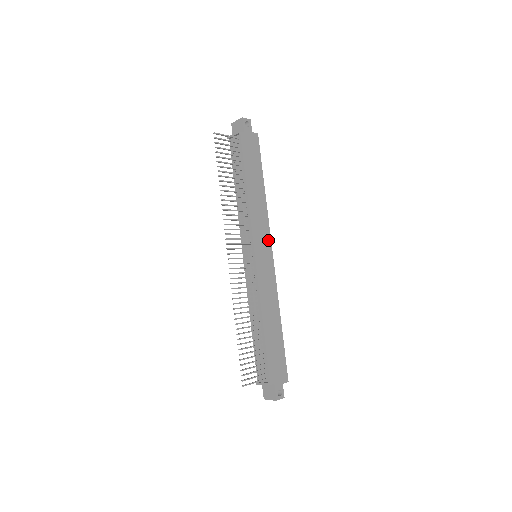
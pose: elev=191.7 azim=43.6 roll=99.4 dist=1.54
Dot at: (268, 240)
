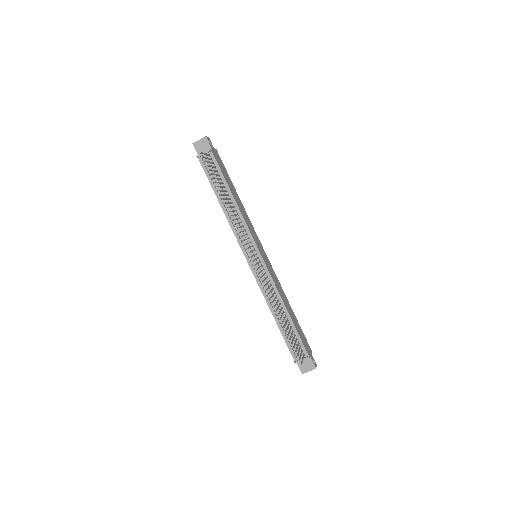
Dot at: (258, 240)
